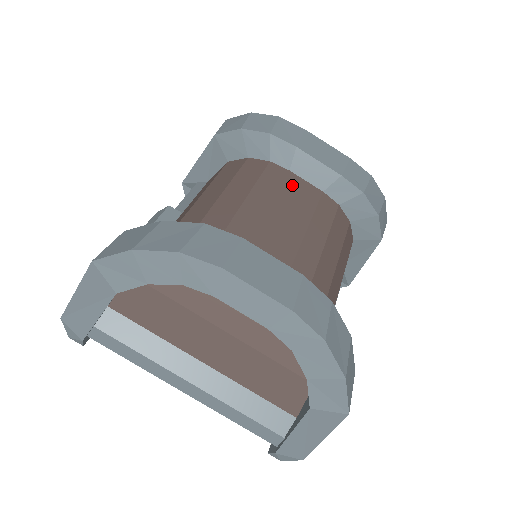
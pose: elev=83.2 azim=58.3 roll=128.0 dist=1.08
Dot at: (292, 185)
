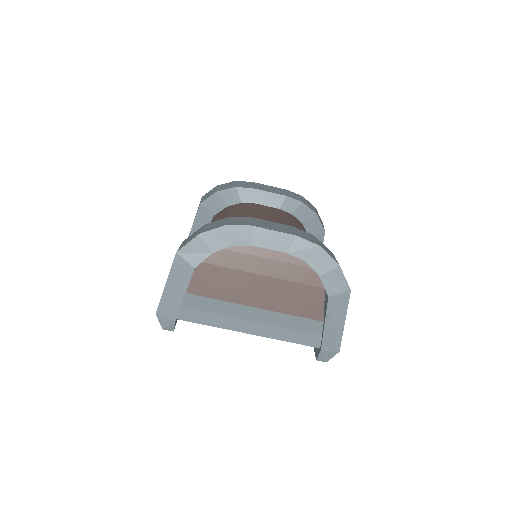
Dot at: (261, 208)
